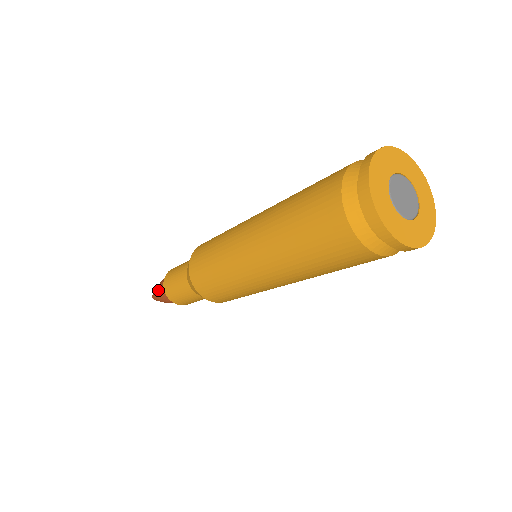
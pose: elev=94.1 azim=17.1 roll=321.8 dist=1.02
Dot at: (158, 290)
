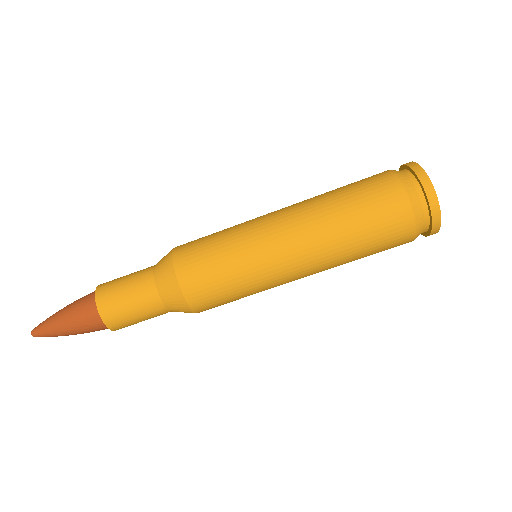
Dot at: (71, 320)
